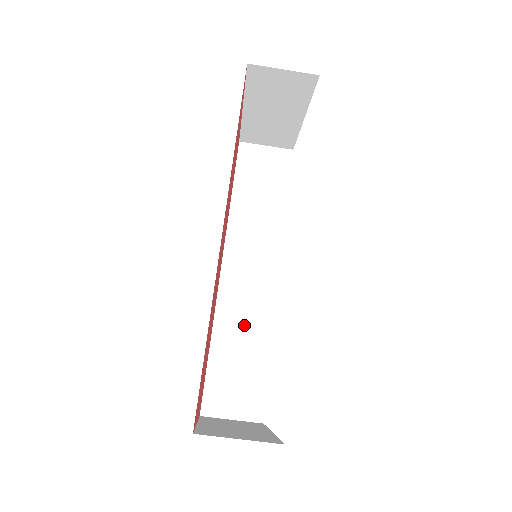
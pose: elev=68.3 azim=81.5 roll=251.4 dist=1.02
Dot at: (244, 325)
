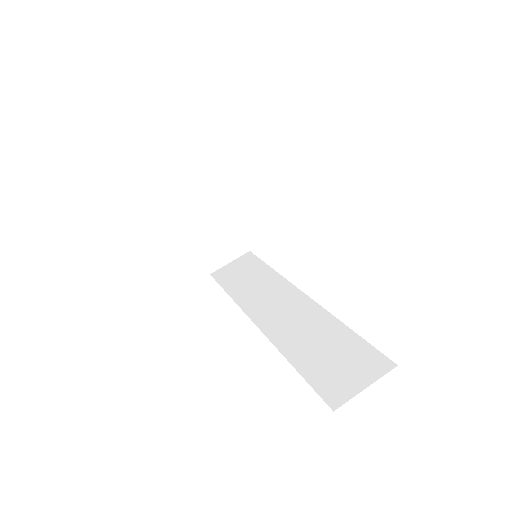
Dot at: (306, 332)
